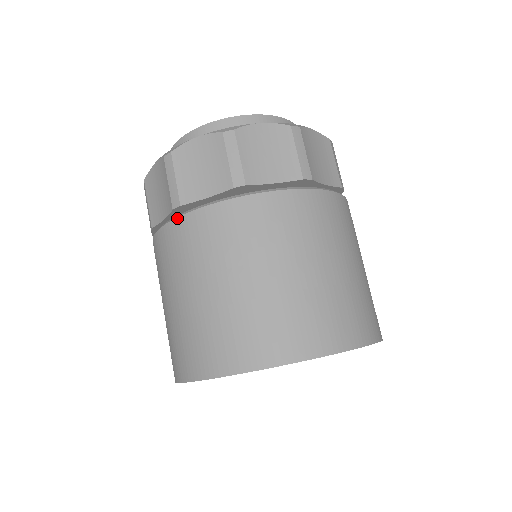
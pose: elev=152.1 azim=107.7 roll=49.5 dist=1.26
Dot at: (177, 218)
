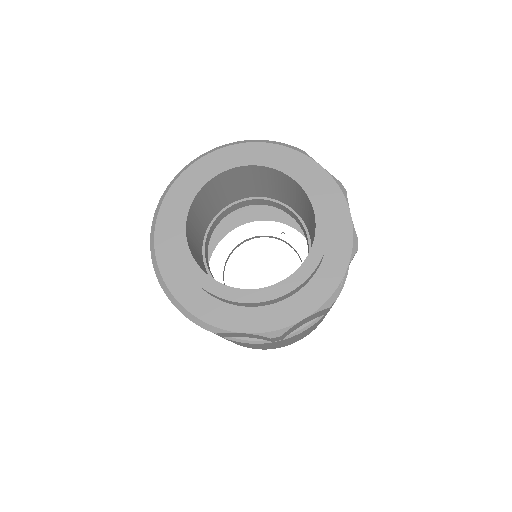
Dot at: occluded
